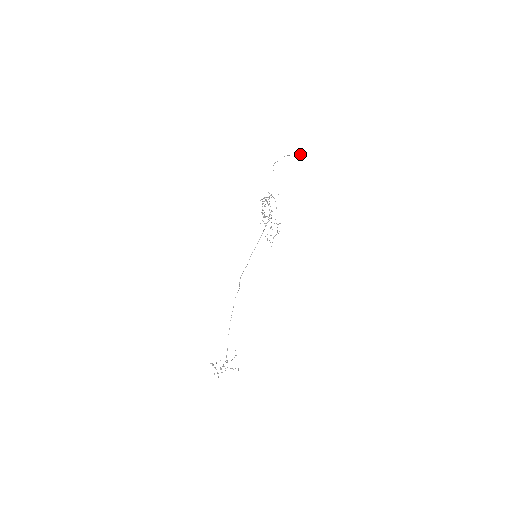
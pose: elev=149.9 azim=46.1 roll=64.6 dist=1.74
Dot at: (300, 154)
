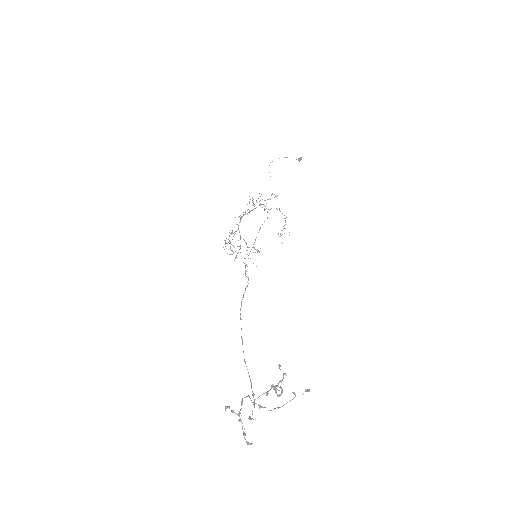
Dot at: (298, 158)
